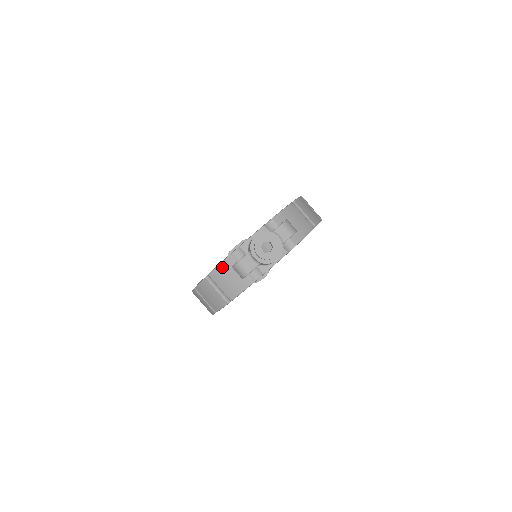
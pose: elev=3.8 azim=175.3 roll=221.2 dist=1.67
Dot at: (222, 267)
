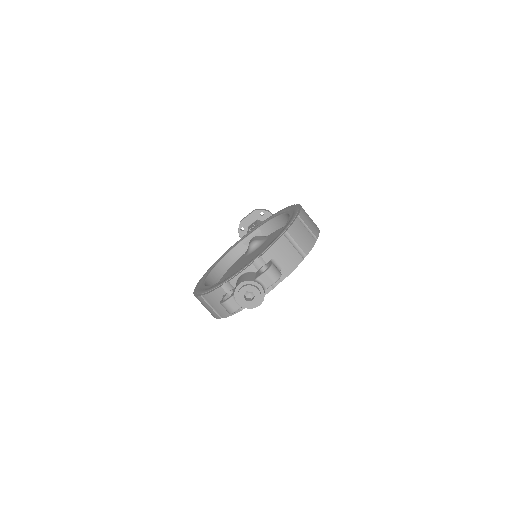
Dot at: (214, 294)
